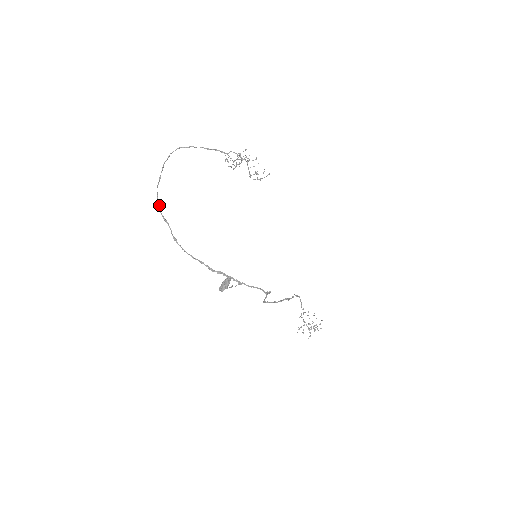
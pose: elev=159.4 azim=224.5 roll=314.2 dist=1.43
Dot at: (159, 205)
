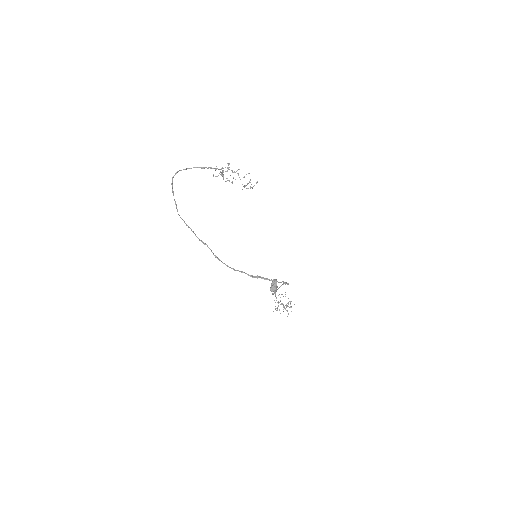
Dot at: (191, 229)
